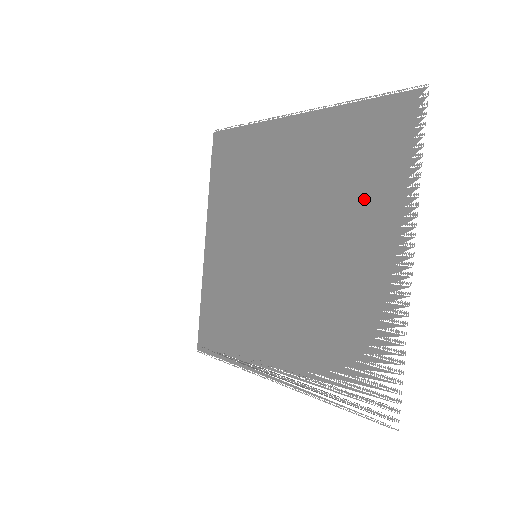
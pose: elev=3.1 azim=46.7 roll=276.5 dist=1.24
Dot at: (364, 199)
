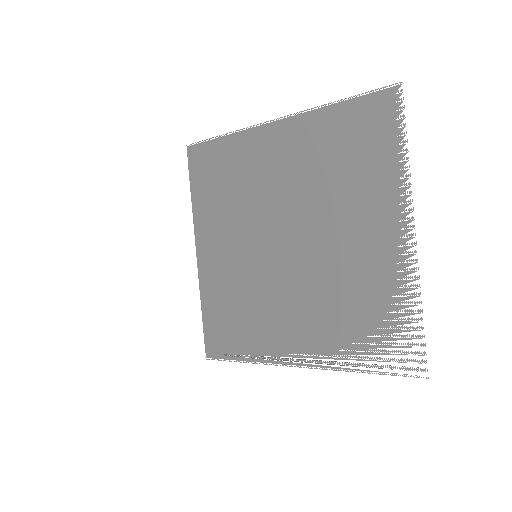
Dot at: (359, 187)
